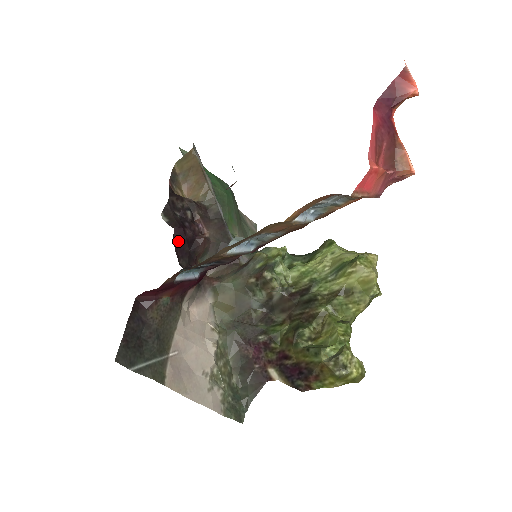
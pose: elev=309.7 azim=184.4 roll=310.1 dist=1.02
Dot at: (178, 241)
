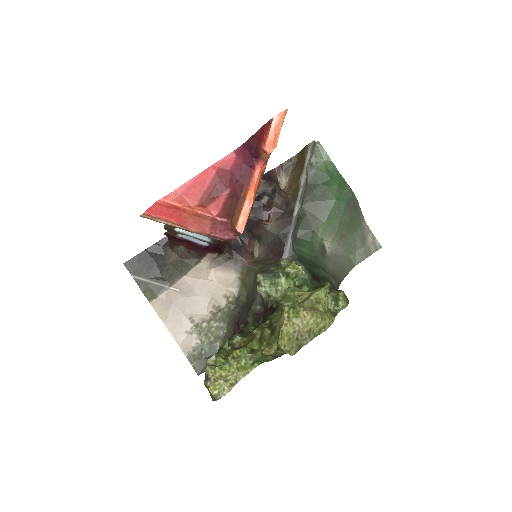
Dot at: occluded
